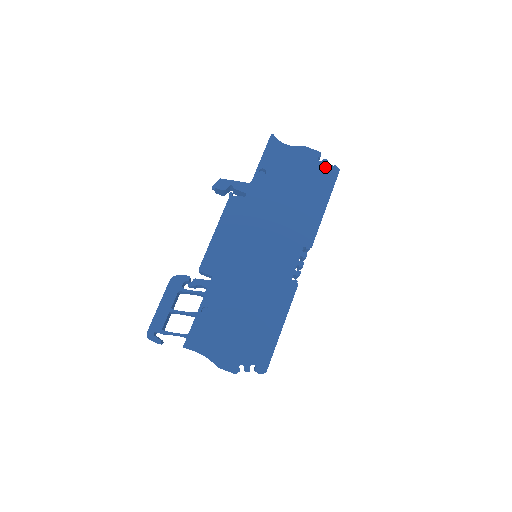
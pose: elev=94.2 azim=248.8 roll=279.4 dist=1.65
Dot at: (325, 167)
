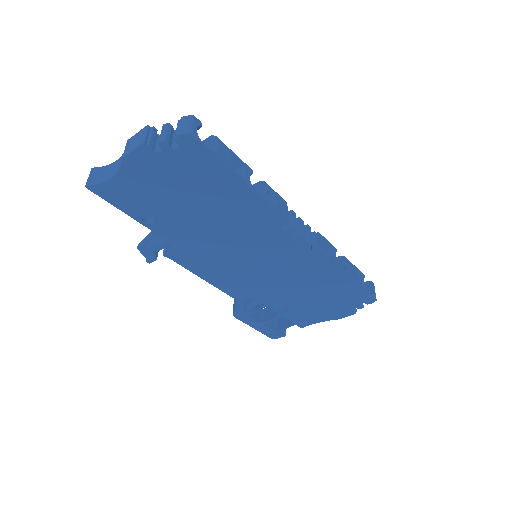
Dot at: (174, 151)
